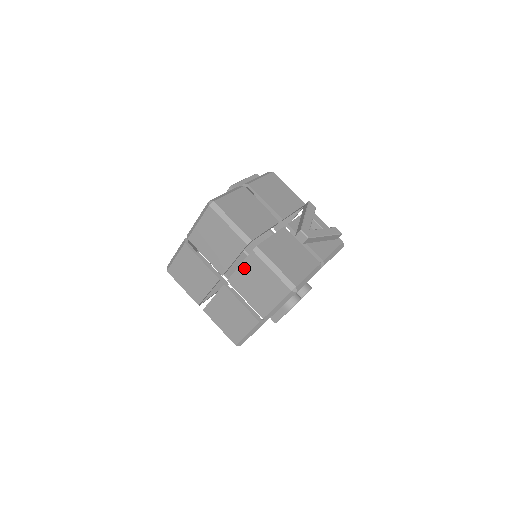
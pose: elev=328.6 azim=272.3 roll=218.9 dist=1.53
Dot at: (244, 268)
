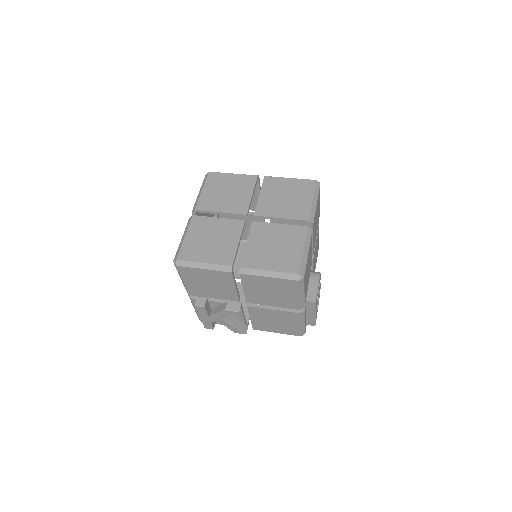
Dot at: (265, 193)
